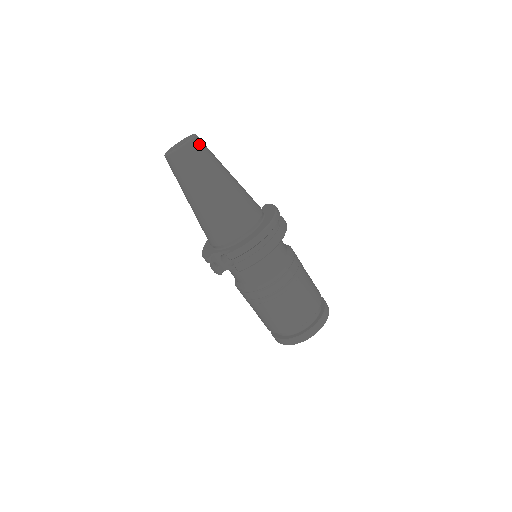
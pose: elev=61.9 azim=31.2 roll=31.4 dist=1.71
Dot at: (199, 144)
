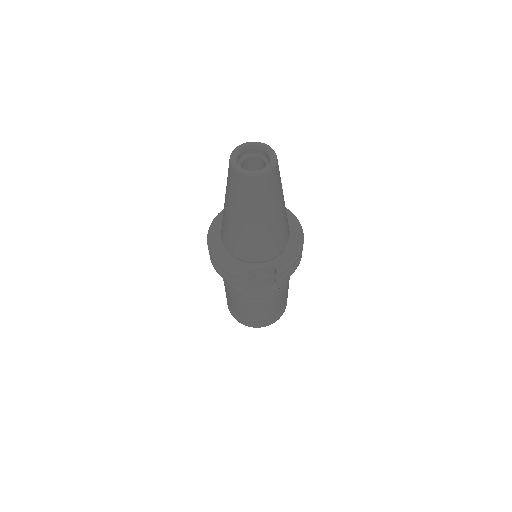
Dot at: occluded
